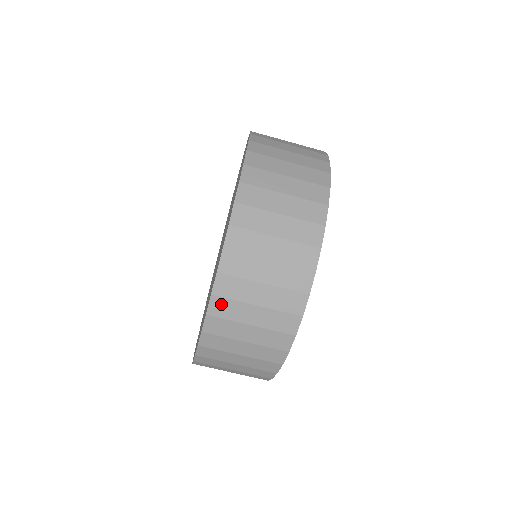
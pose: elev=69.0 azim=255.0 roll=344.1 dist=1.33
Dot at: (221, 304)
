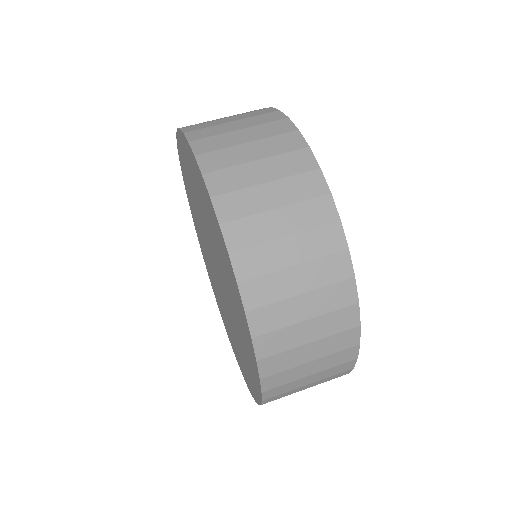
Dot at: (211, 158)
